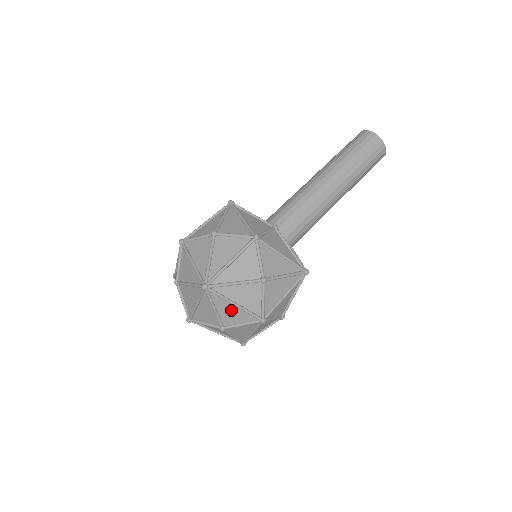
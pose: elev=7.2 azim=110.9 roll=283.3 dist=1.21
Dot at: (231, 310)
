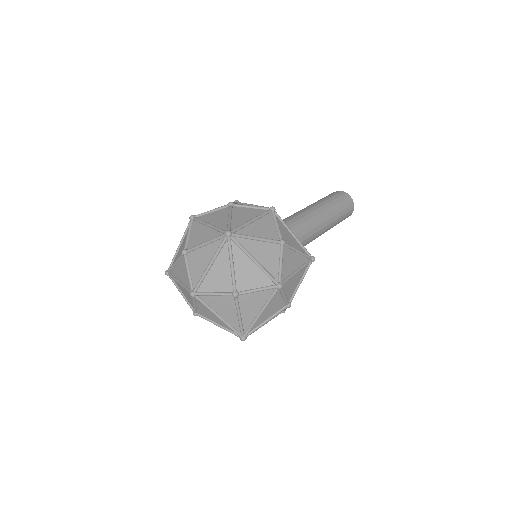
Dot at: (249, 269)
